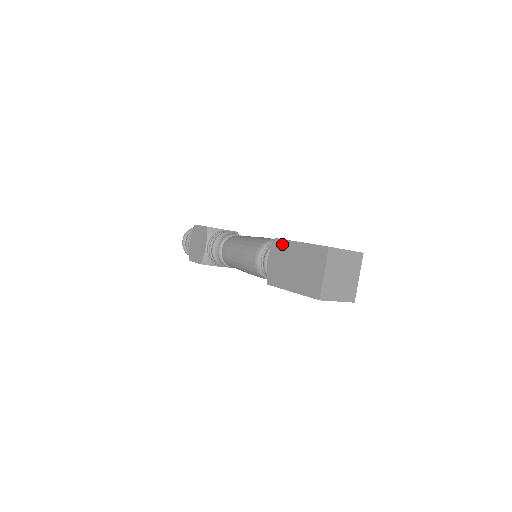
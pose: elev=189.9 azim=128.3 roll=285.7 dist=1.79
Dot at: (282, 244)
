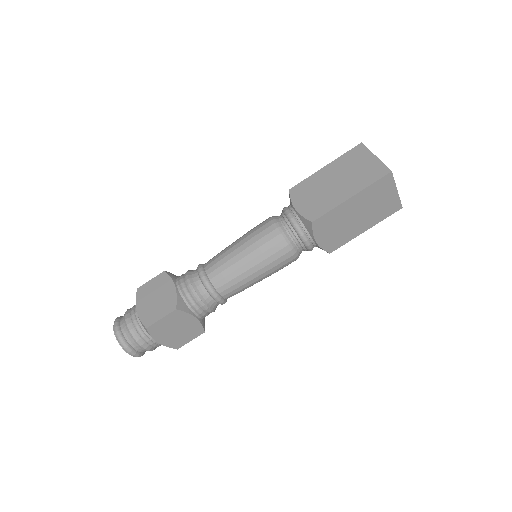
Dot at: (303, 184)
